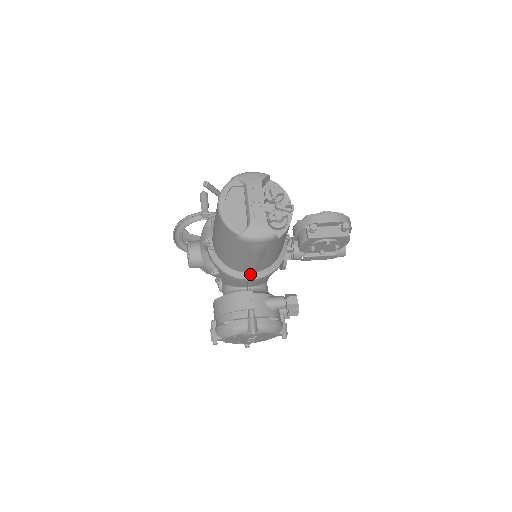
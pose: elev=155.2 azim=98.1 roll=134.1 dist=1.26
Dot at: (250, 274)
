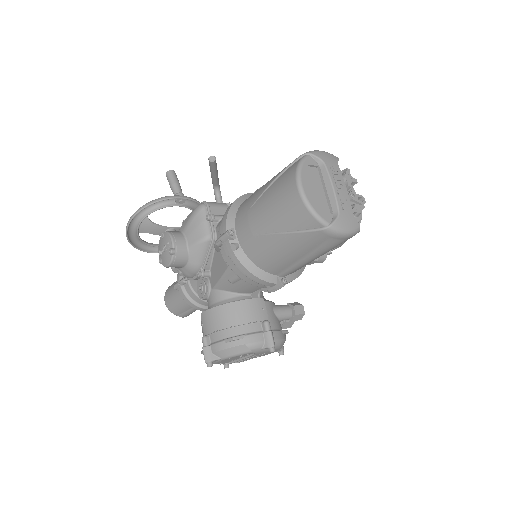
Dot at: (281, 277)
